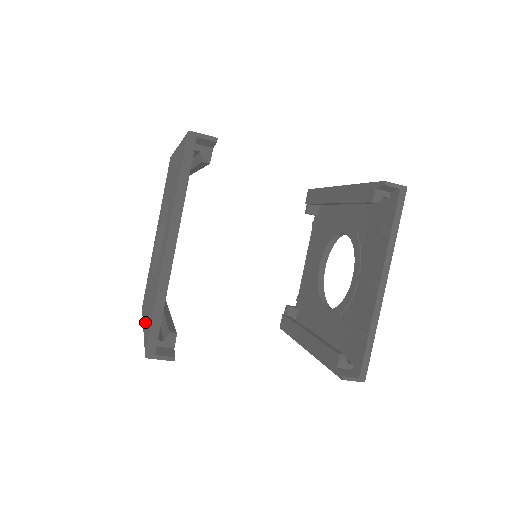
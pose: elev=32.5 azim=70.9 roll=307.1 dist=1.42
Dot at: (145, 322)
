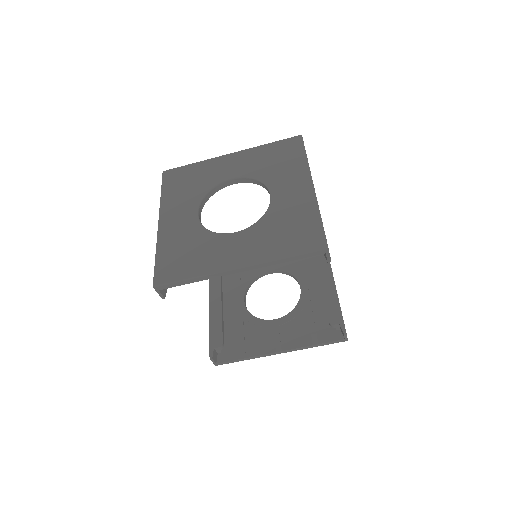
Dot at: (166, 232)
